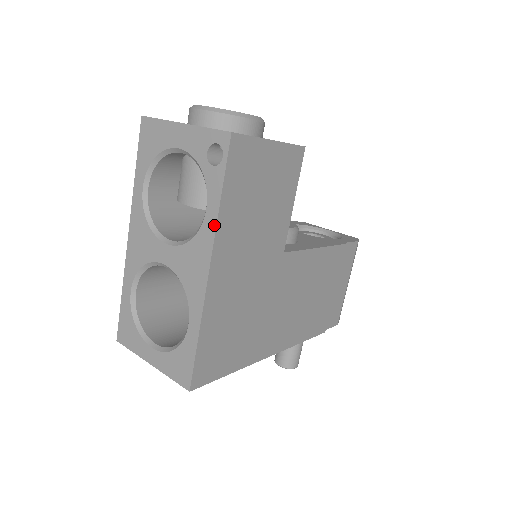
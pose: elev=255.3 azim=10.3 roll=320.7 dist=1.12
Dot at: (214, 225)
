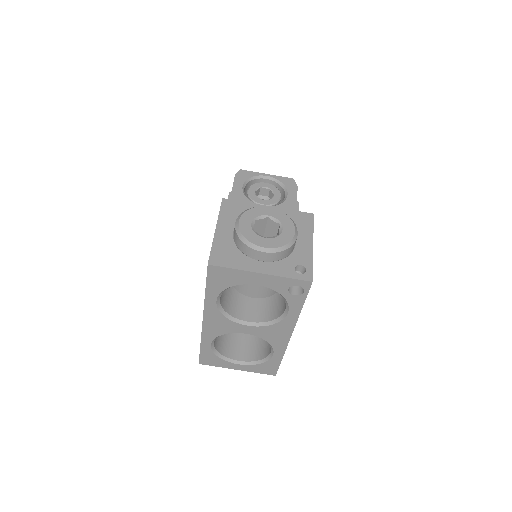
Dot at: (296, 319)
